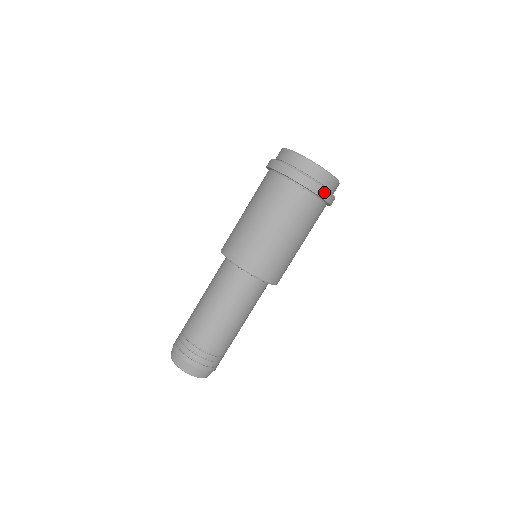
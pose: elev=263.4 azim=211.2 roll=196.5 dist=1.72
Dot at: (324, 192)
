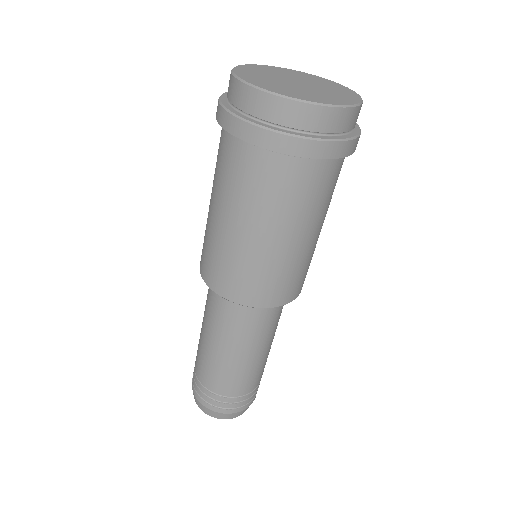
Dot at: (270, 137)
